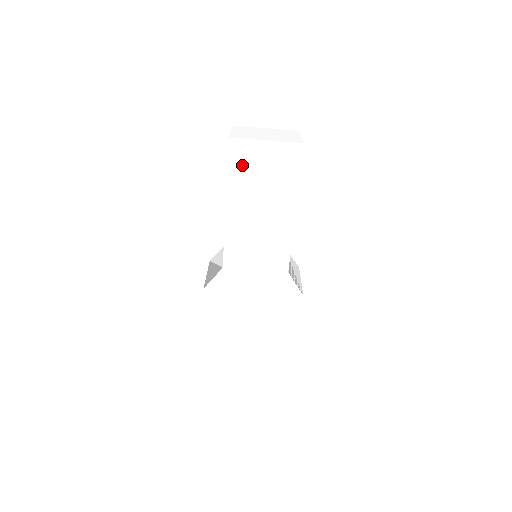
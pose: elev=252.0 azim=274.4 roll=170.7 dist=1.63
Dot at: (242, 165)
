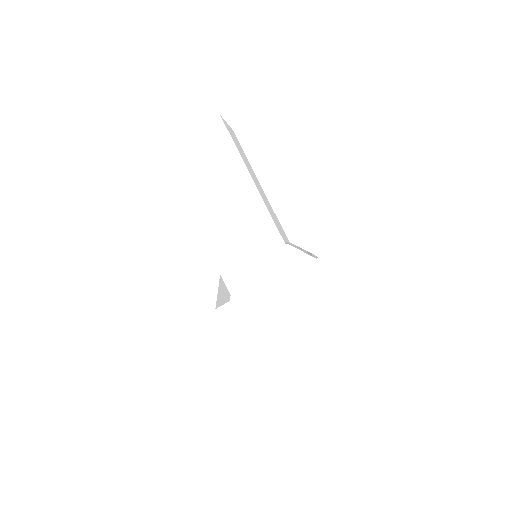
Dot at: (182, 166)
